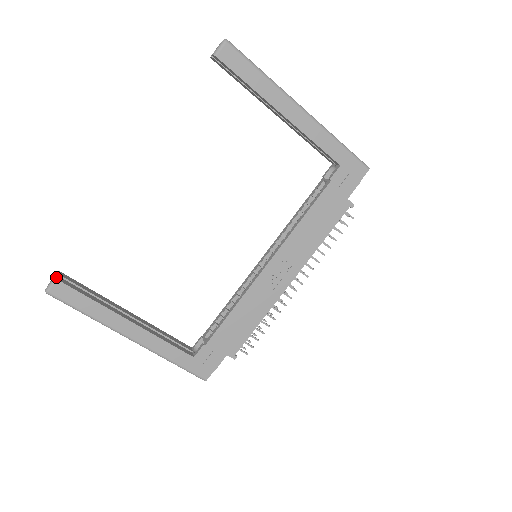
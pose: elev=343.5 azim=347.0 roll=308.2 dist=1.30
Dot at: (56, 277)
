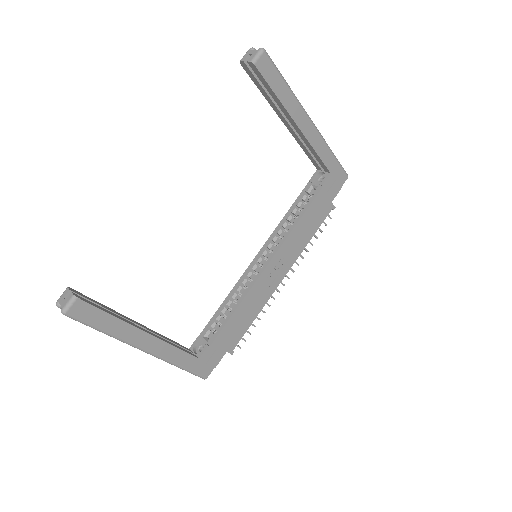
Dot at: (75, 295)
